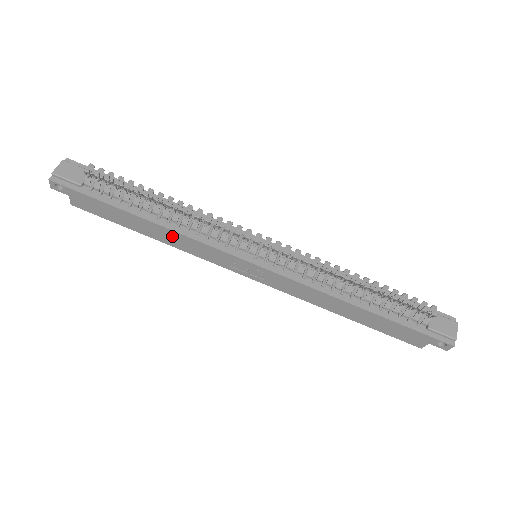
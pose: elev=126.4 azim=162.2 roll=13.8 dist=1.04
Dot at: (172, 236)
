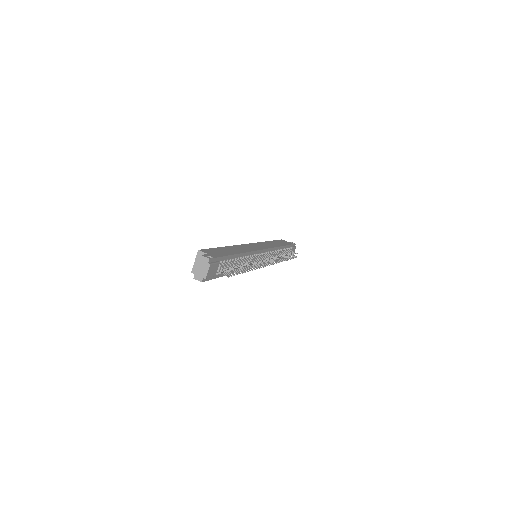
Dot at: occluded
